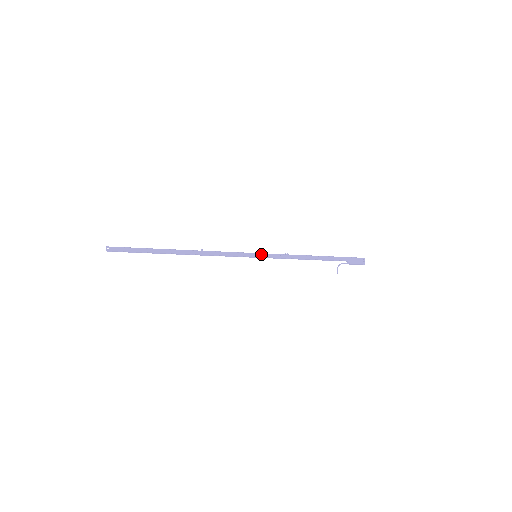
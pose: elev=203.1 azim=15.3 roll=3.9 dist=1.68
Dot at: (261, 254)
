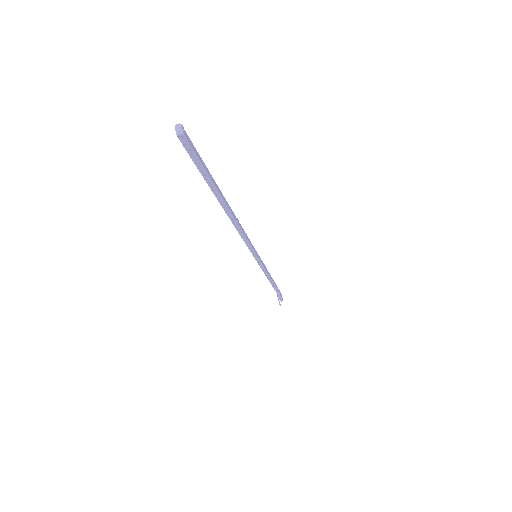
Dot at: occluded
